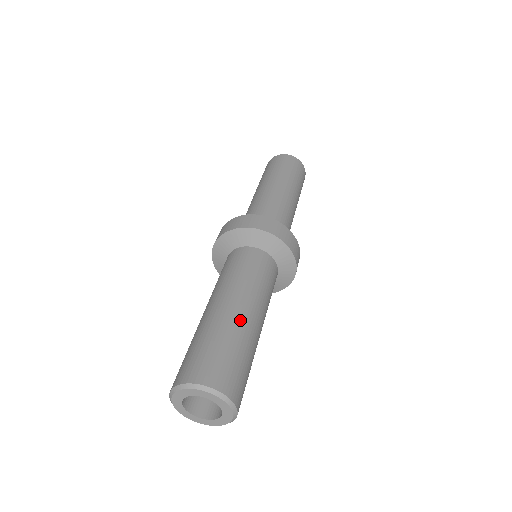
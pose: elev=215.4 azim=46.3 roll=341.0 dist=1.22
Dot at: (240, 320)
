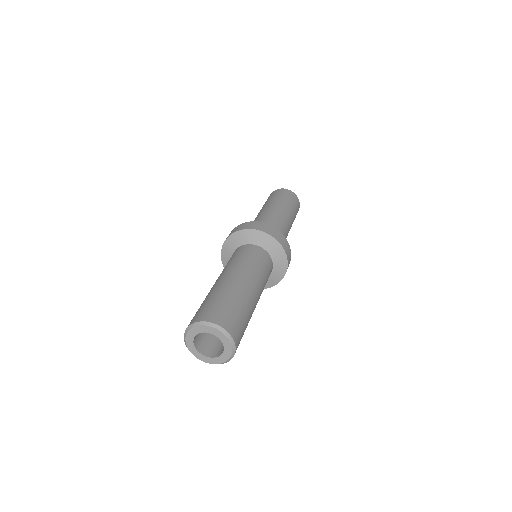
Dot at: (217, 285)
